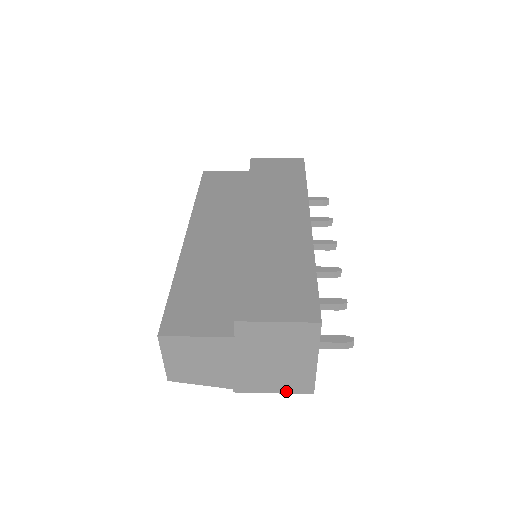
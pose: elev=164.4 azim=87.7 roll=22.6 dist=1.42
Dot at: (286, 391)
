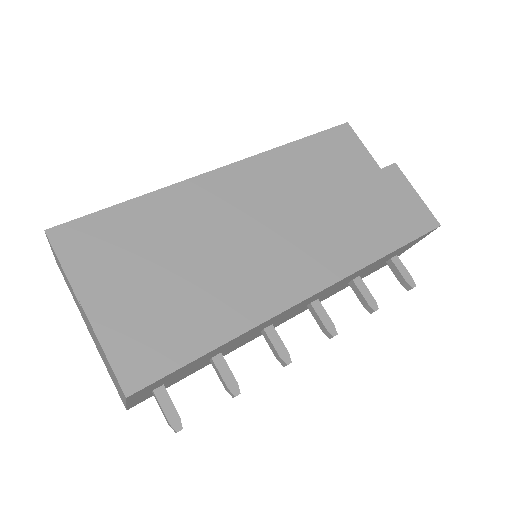
Dot at: occluded
